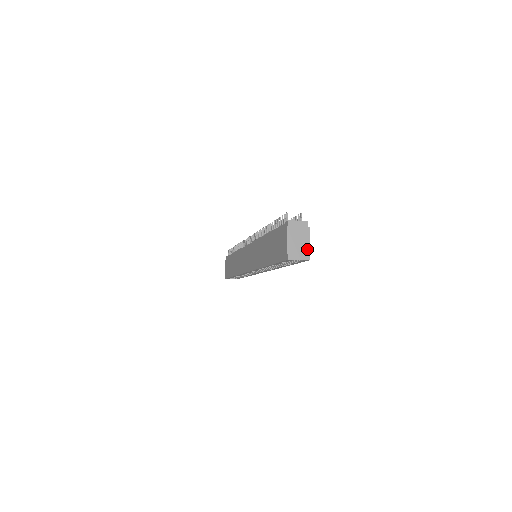
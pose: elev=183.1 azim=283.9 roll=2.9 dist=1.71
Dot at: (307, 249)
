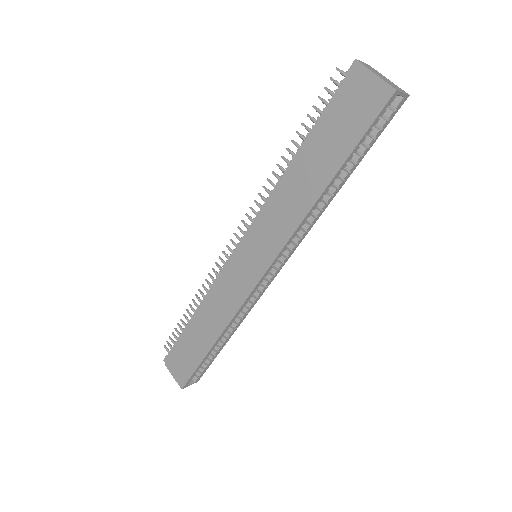
Dot at: (396, 86)
